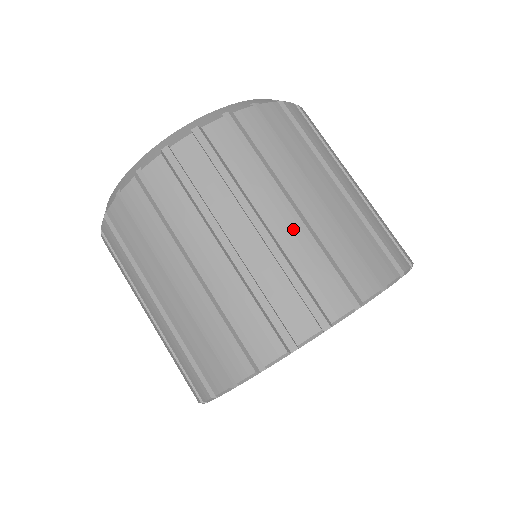
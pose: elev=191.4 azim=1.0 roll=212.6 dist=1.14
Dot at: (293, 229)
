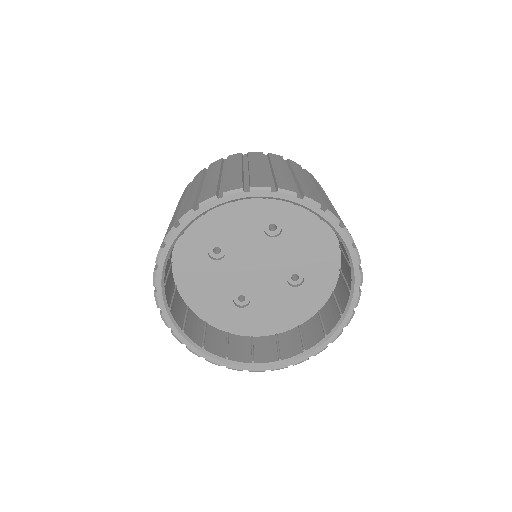
Dot at: (308, 184)
